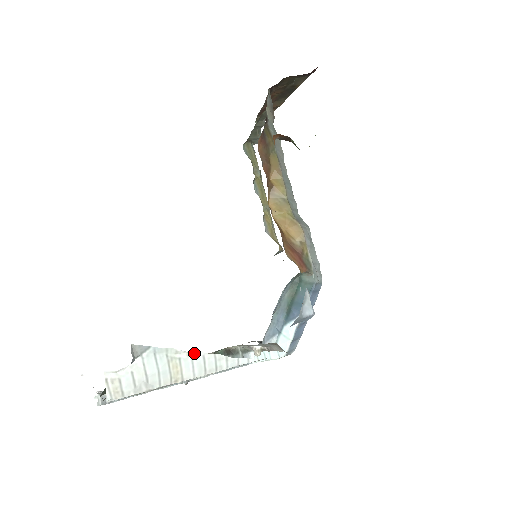
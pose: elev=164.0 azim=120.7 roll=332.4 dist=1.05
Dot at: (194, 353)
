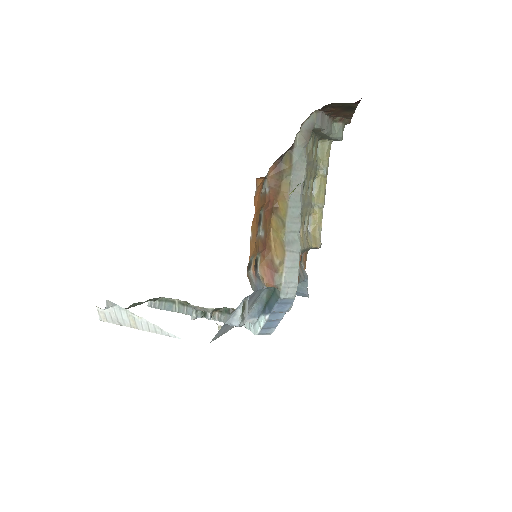
Dot at: (142, 318)
